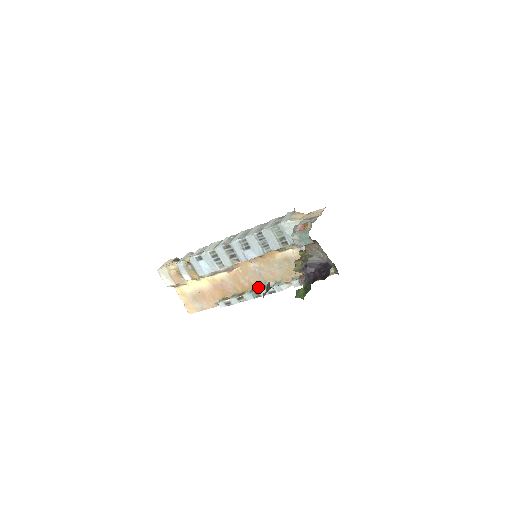
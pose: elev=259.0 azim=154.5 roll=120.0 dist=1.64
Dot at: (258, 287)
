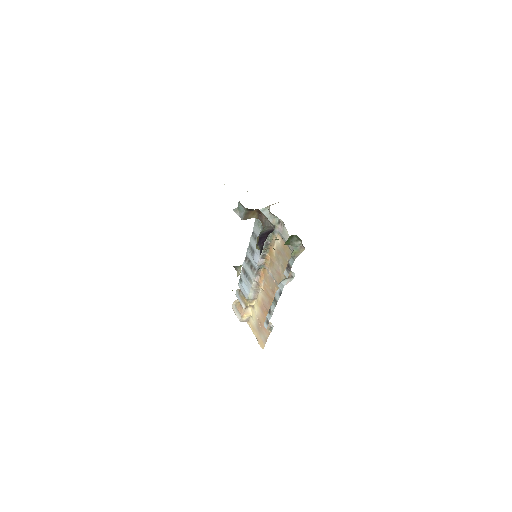
Dot at: occluded
